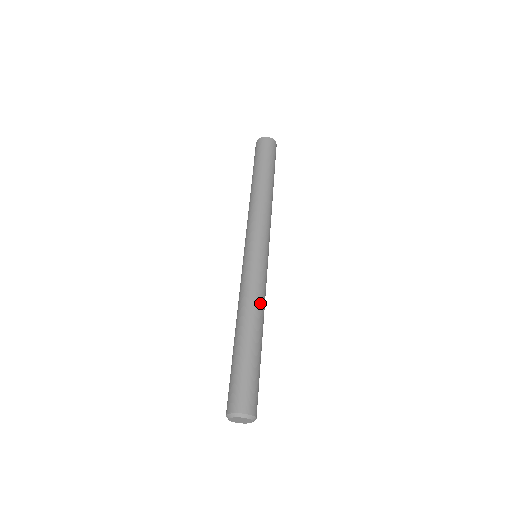
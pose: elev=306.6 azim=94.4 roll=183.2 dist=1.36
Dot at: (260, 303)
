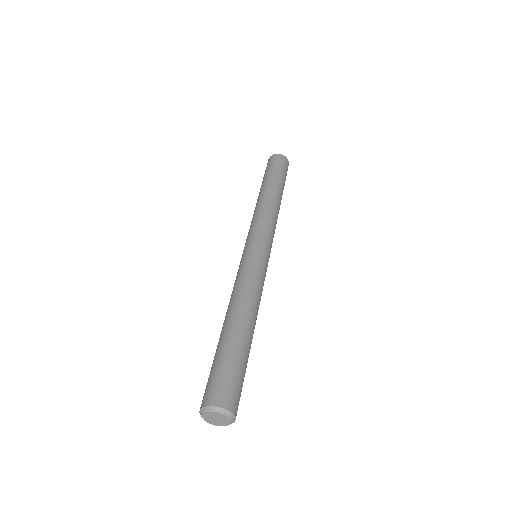
Dot at: (254, 297)
